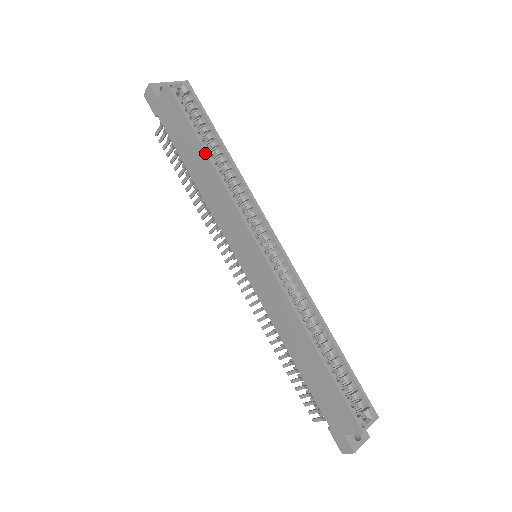
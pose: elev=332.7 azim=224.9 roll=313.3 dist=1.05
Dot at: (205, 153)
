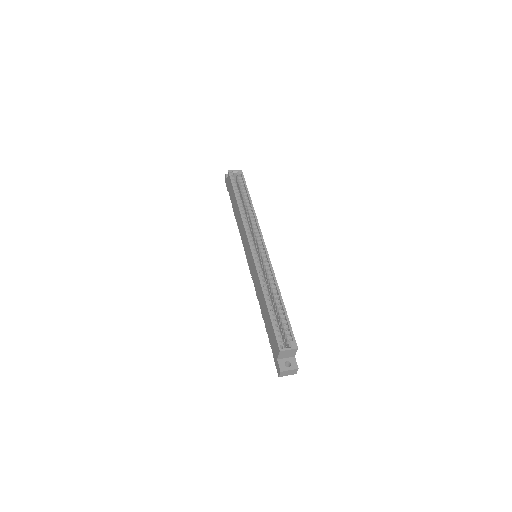
Dot at: (236, 201)
